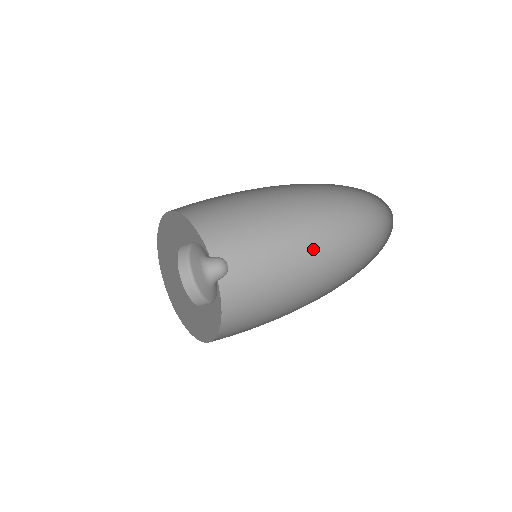
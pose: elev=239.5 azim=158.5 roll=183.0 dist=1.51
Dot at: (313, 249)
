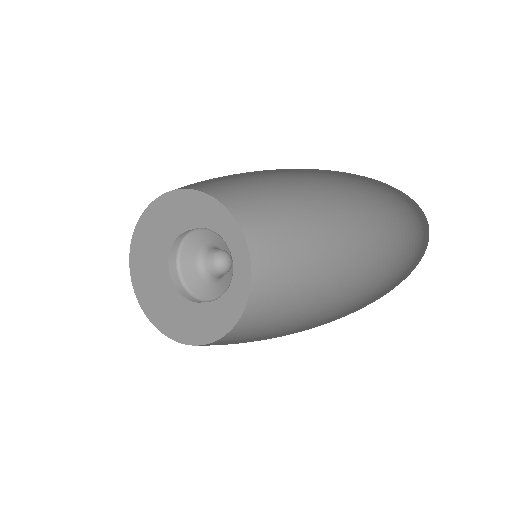
Dot at: (331, 319)
